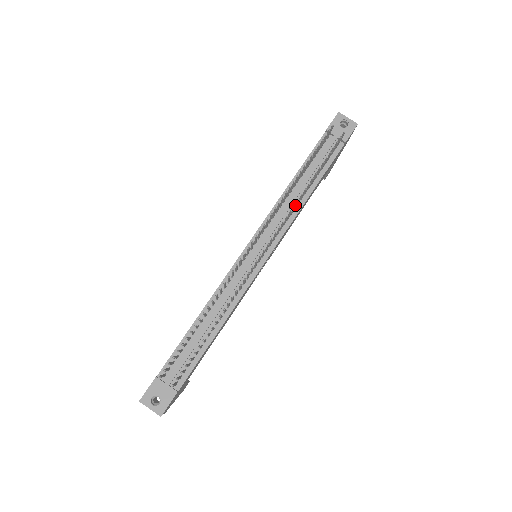
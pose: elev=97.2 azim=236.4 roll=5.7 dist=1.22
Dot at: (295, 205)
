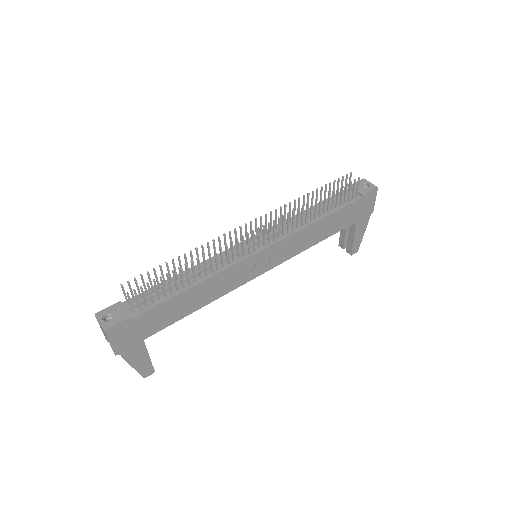
Dot at: (298, 208)
